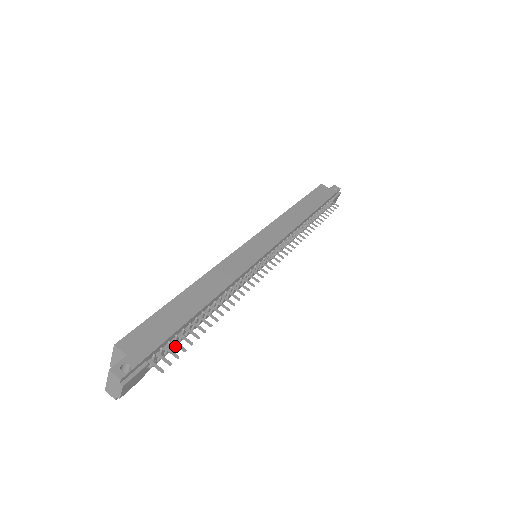
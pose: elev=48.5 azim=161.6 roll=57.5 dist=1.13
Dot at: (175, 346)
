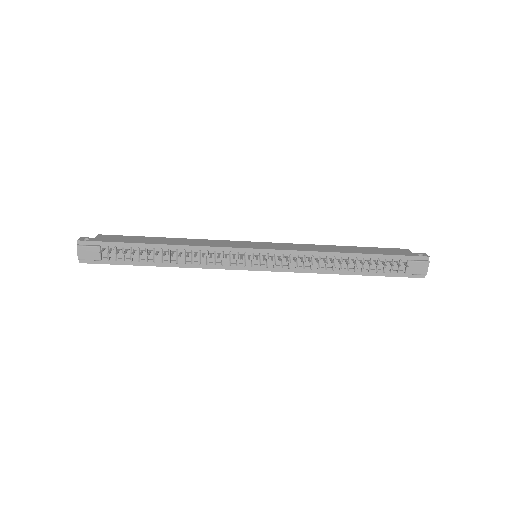
Dot at: (137, 265)
